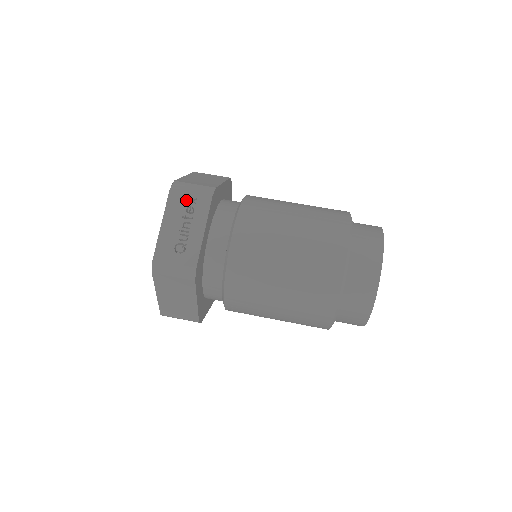
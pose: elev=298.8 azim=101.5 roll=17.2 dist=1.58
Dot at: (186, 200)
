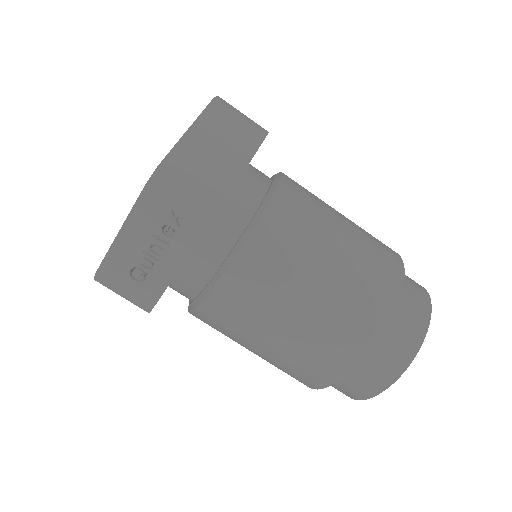
Dot at: (166, 213)
